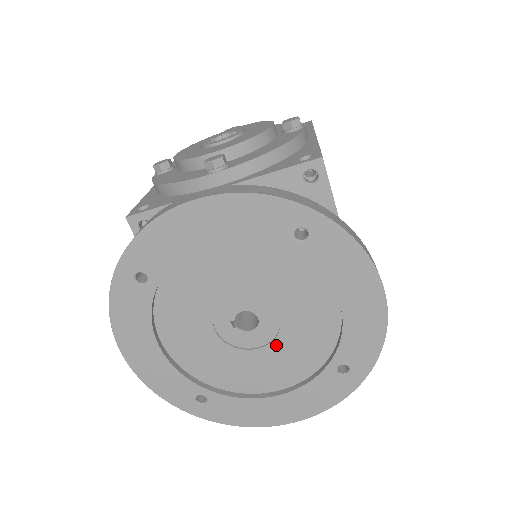
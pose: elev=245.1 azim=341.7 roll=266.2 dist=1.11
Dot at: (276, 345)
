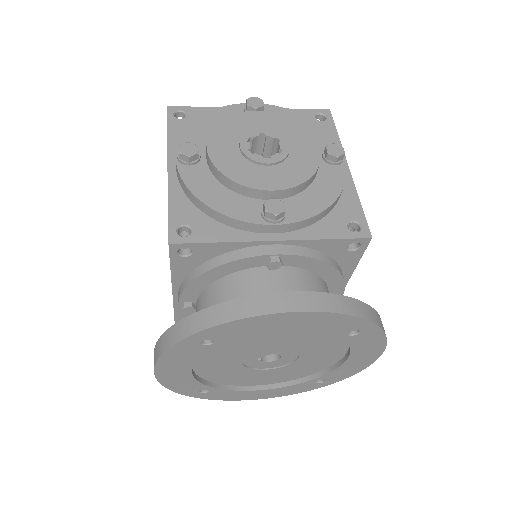
Dot at: (282, 369)
